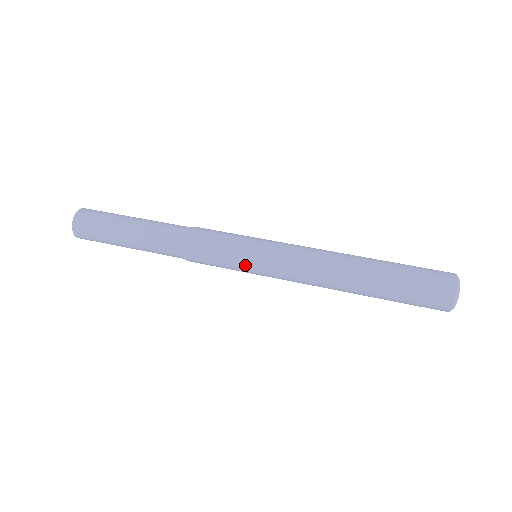
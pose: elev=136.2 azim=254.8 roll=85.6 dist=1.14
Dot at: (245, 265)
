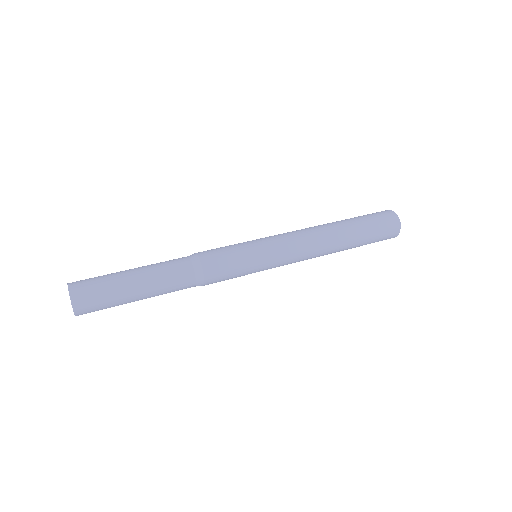
Dot at: (257, 267)
